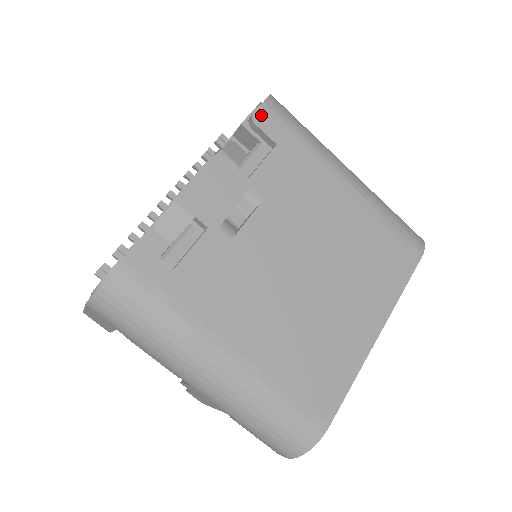
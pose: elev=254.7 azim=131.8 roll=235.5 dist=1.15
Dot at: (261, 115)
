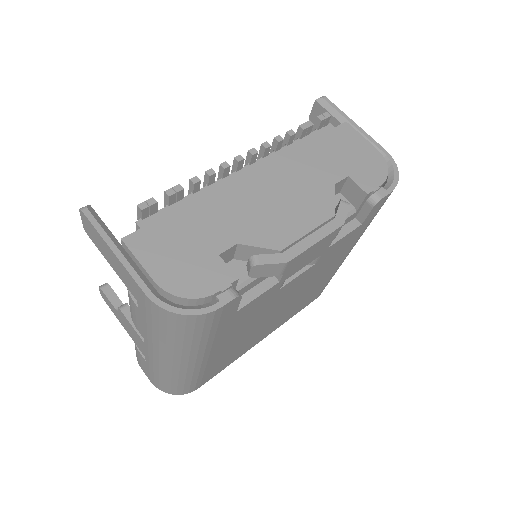
Dot at: (382, 201)
